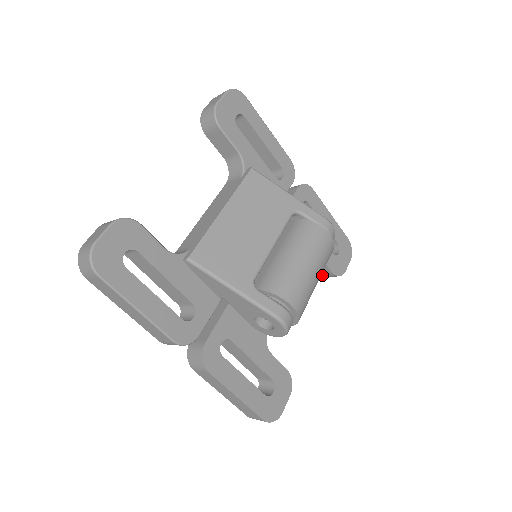
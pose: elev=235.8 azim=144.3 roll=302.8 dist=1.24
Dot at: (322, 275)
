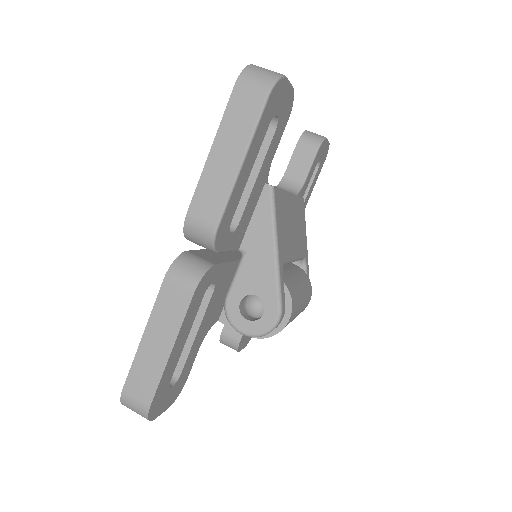
Dot at: (225, 335)
